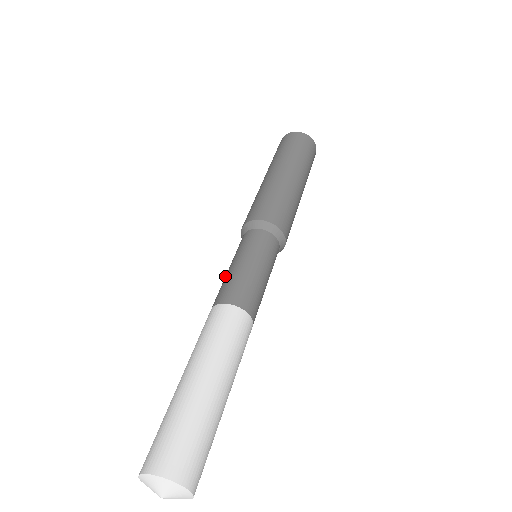
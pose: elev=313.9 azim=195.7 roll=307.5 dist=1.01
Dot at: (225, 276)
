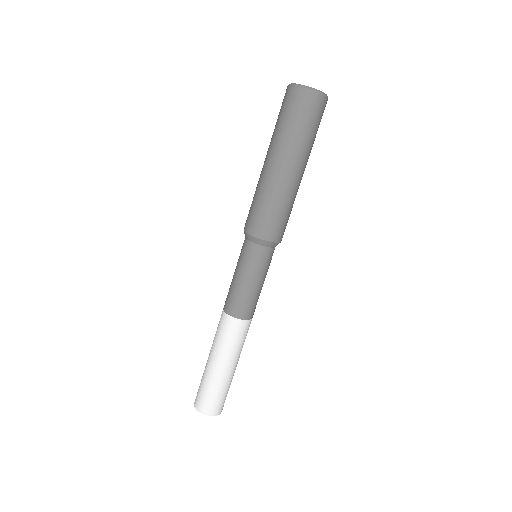
Dot at: occluded
